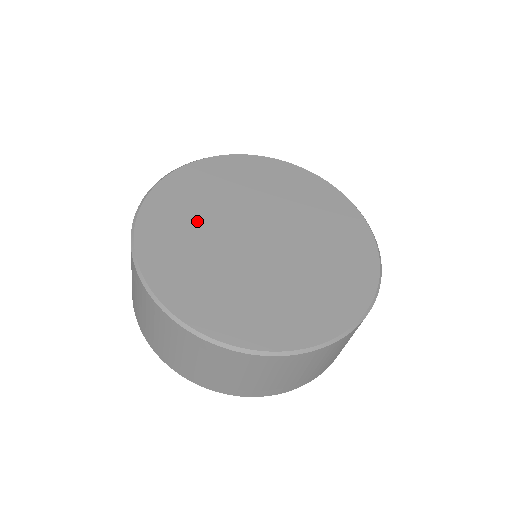
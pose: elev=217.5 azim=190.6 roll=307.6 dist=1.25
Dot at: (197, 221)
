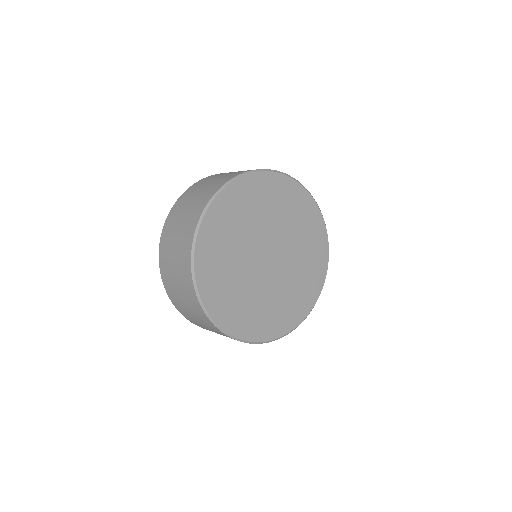
Dot at: (240, 289)
